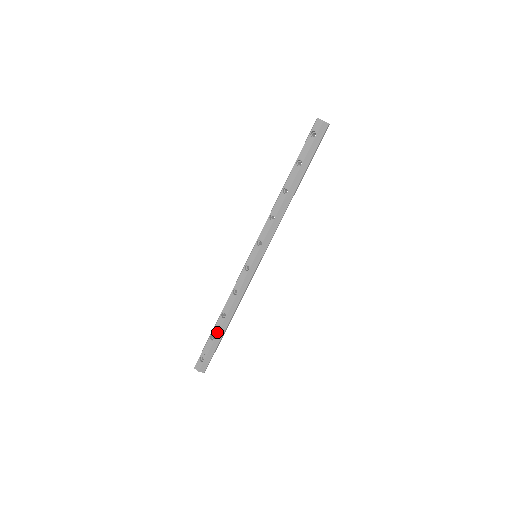
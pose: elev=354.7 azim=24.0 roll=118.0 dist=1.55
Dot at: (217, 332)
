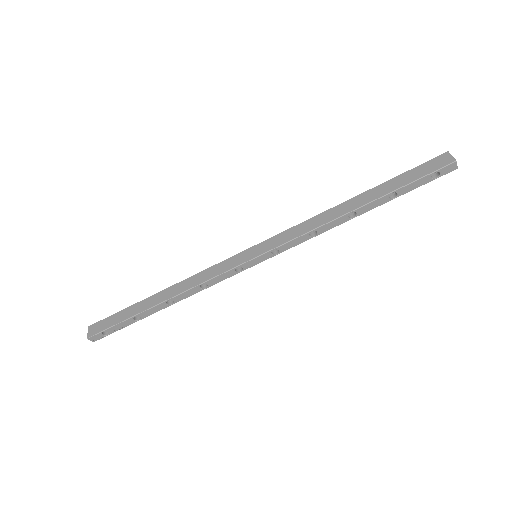
Dot at: (149, 315)
